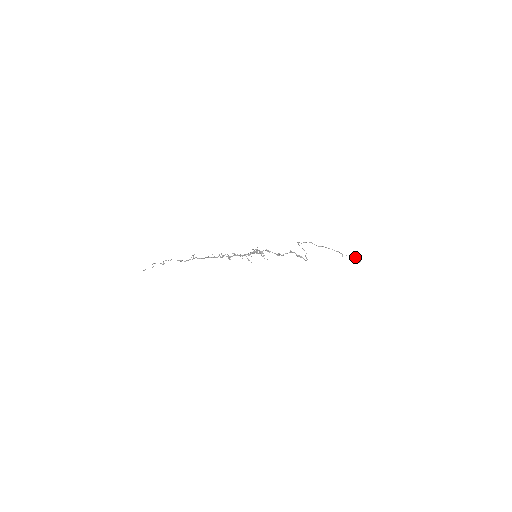
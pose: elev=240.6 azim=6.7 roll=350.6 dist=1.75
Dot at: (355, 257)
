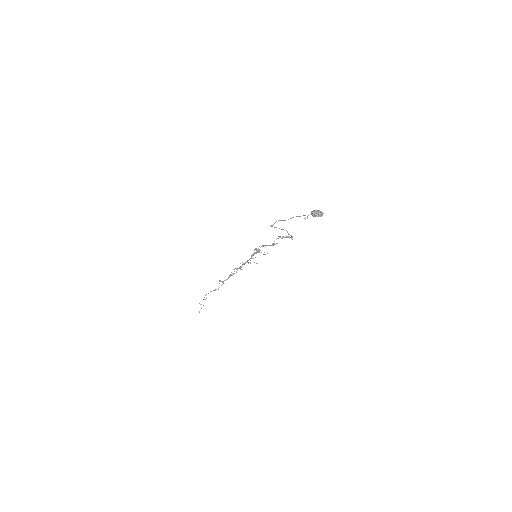
Dot at: (313, 213)
